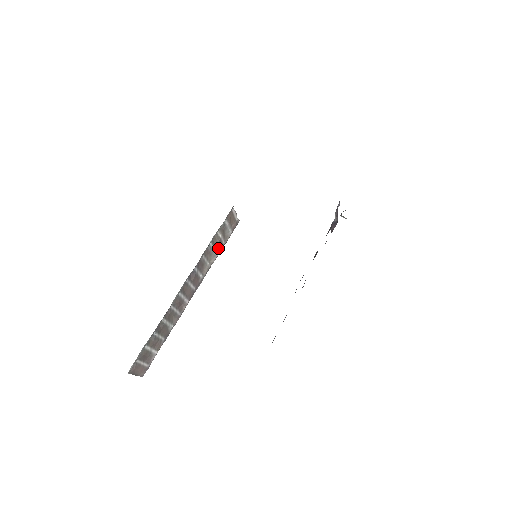
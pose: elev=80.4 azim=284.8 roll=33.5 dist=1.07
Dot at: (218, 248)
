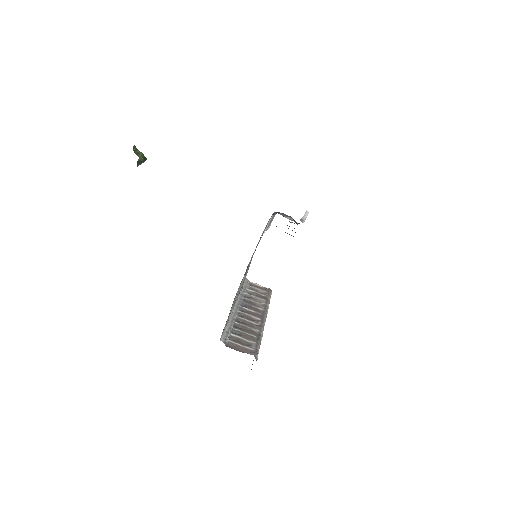
Dot at: (261, 298)
